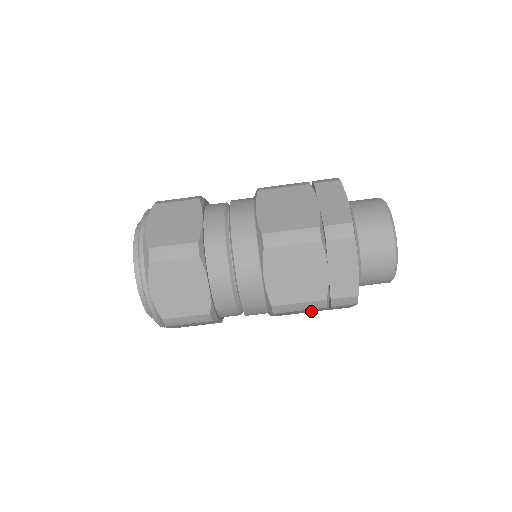
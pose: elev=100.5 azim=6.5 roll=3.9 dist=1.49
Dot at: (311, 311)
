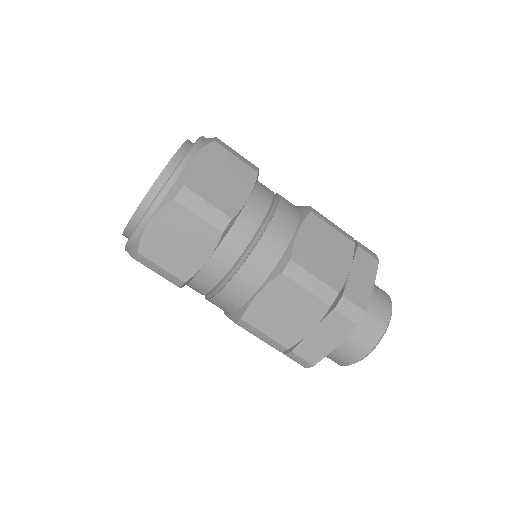
Dot at: (287, 332)
